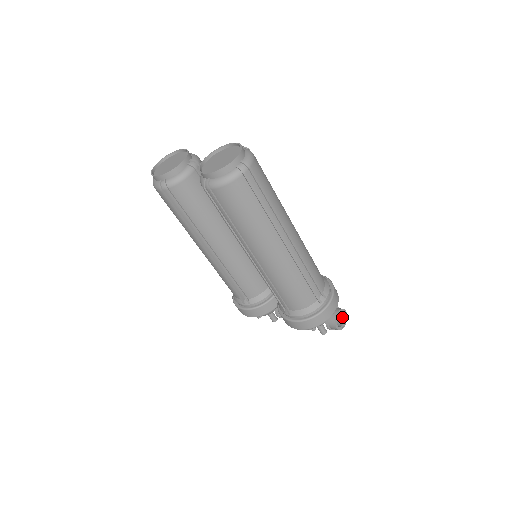
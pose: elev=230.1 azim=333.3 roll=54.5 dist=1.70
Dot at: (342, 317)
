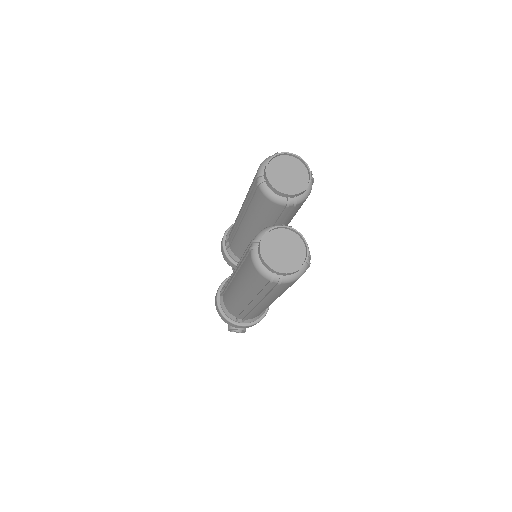
Dot at: occluded
